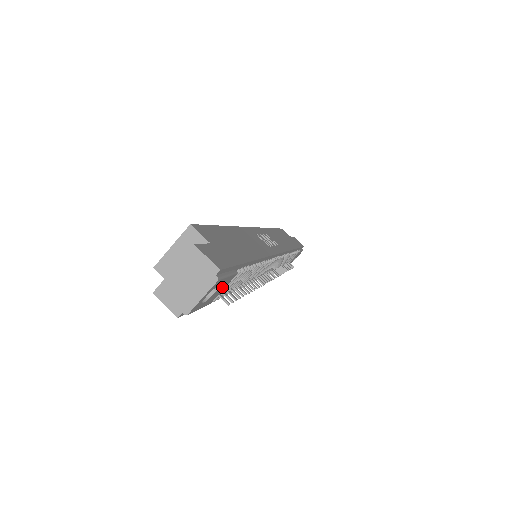
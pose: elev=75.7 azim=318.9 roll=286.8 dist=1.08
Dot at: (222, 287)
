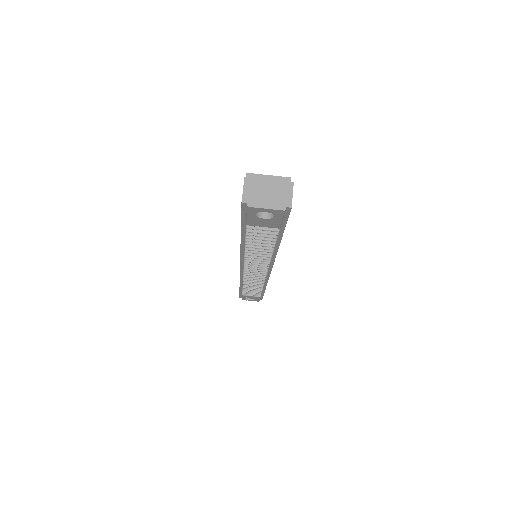
Dot at: (267, 223)
